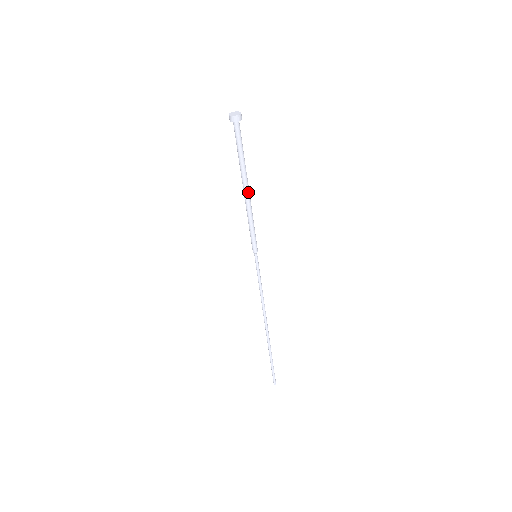
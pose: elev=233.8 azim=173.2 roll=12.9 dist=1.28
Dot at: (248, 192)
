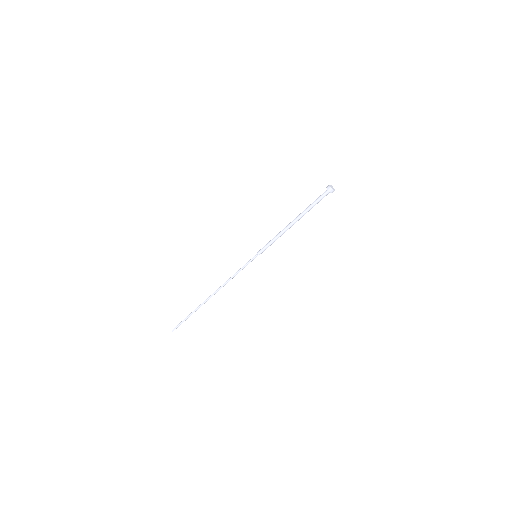
Dot at: occluded
